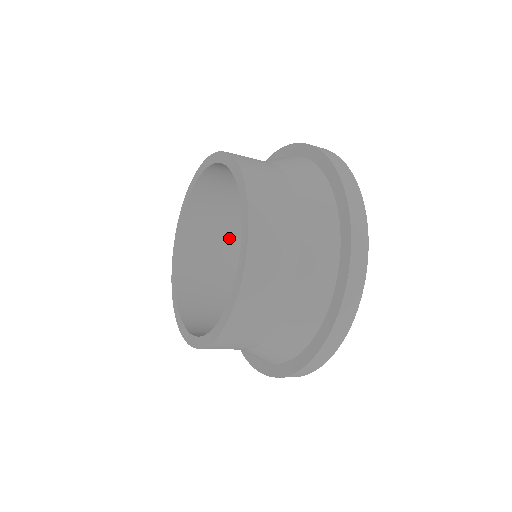
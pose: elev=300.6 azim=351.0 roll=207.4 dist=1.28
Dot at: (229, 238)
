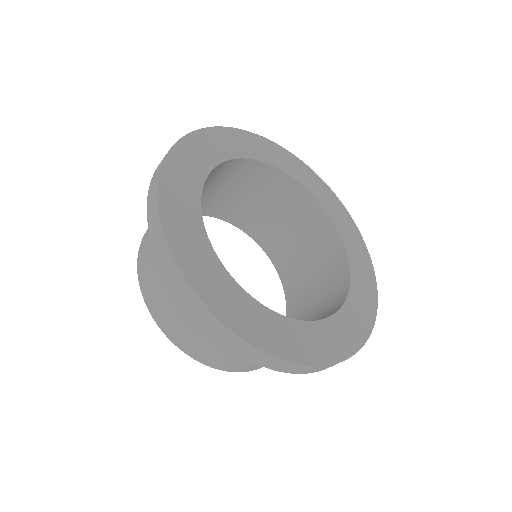
Dot at: (323, 301)
